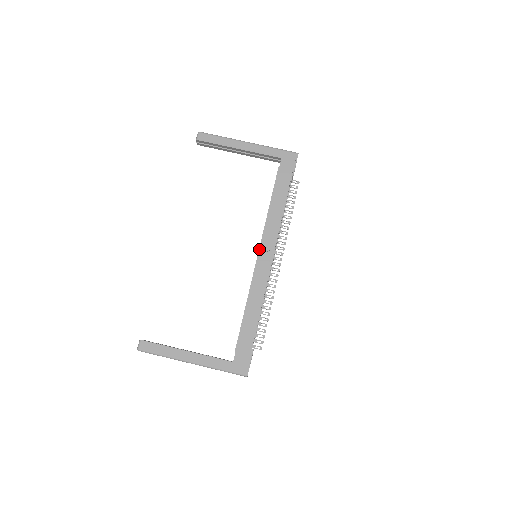
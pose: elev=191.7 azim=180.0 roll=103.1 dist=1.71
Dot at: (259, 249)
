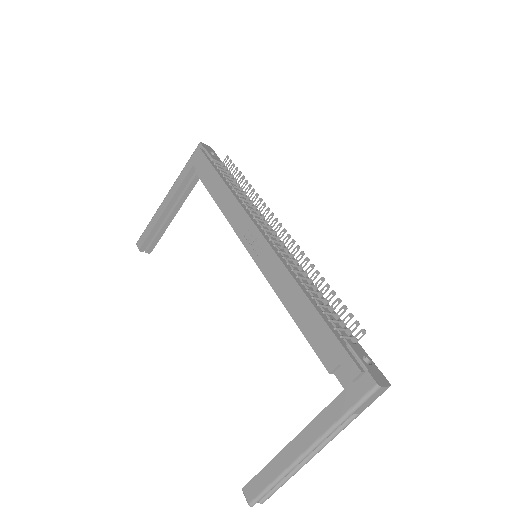
Dot at: (244, 246)
